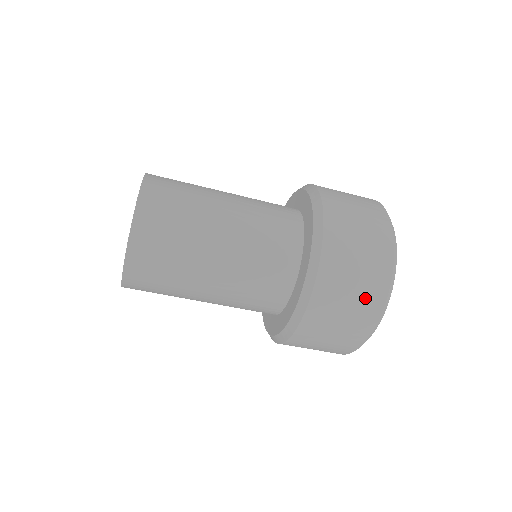
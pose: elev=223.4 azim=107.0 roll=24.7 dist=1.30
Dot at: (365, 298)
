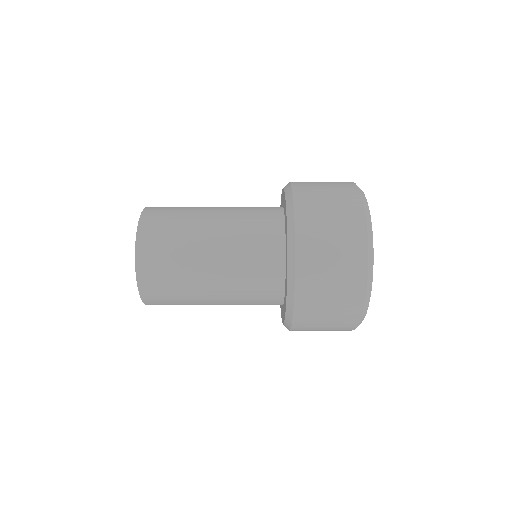
Dot at: (340, 321)
